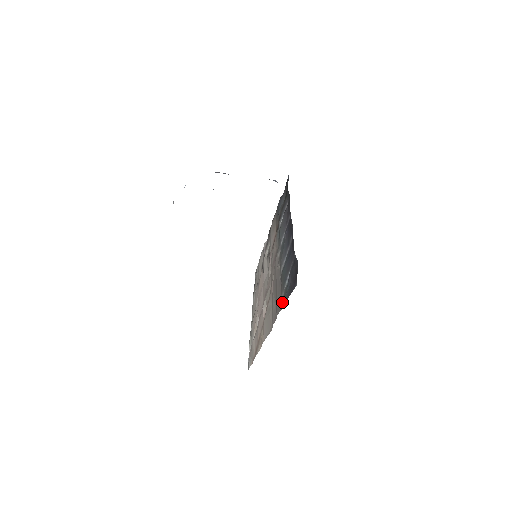
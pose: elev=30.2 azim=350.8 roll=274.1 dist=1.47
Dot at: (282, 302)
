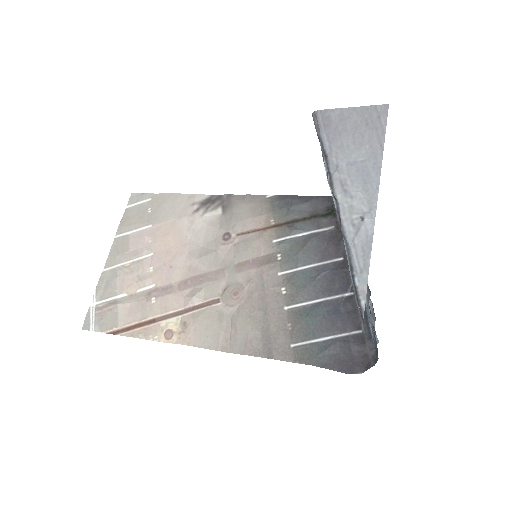
Dot at: (295, 354)
